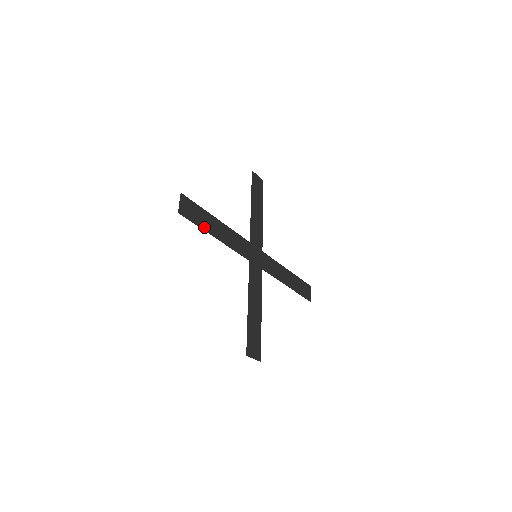
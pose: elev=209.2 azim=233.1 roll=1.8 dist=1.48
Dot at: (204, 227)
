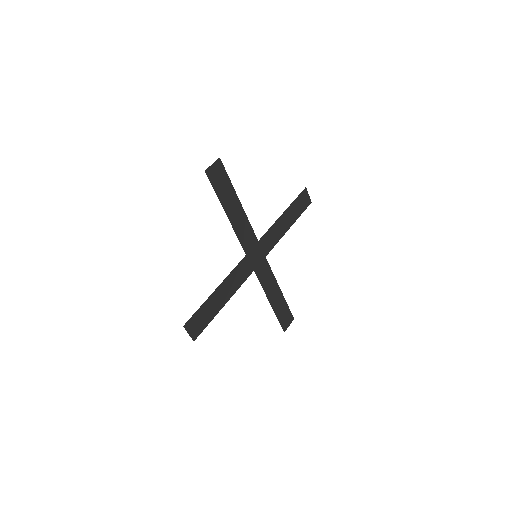
Dot at: (222, 198)
